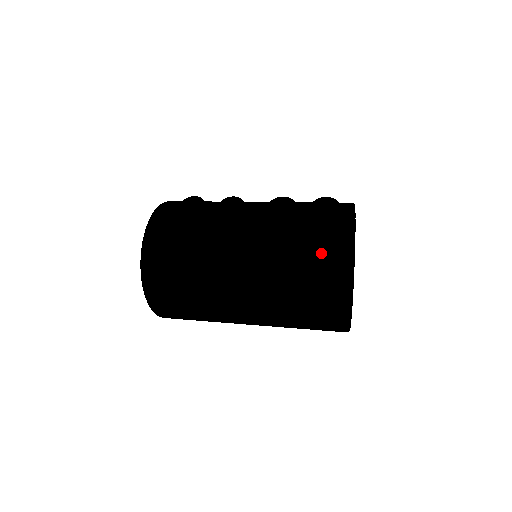
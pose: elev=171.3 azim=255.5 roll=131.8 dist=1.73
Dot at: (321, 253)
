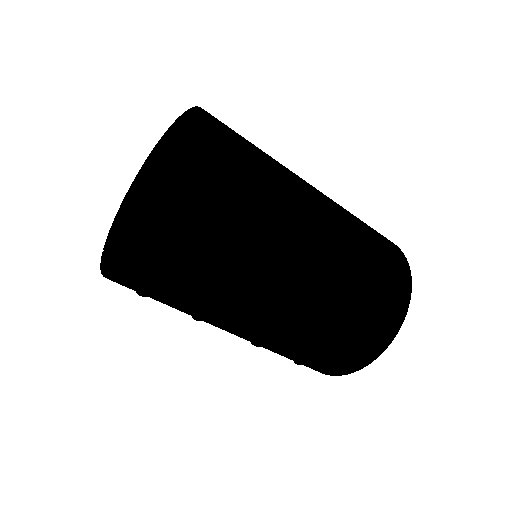
Dot at: occluded
